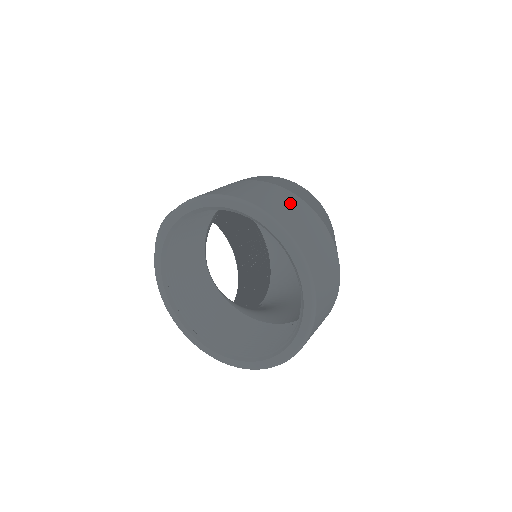
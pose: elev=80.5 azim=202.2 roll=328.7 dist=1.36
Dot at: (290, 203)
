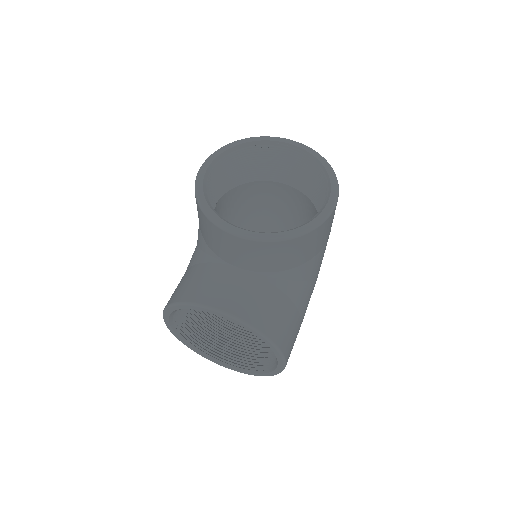
Dot at: occluded
